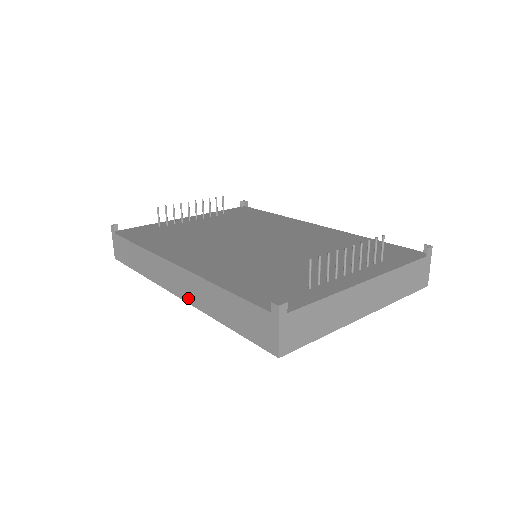
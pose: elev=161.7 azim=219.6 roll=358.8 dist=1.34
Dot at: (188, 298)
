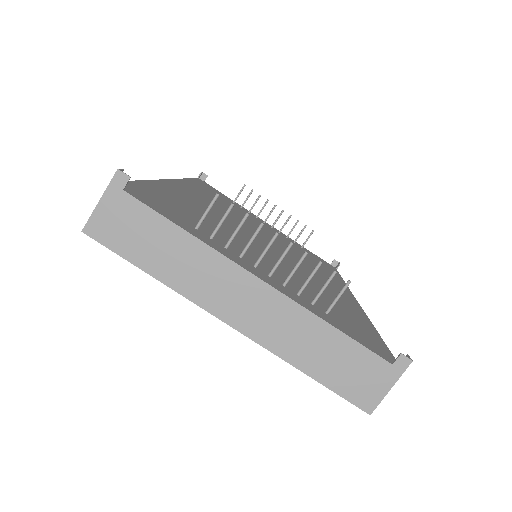
Dot at: occluded
